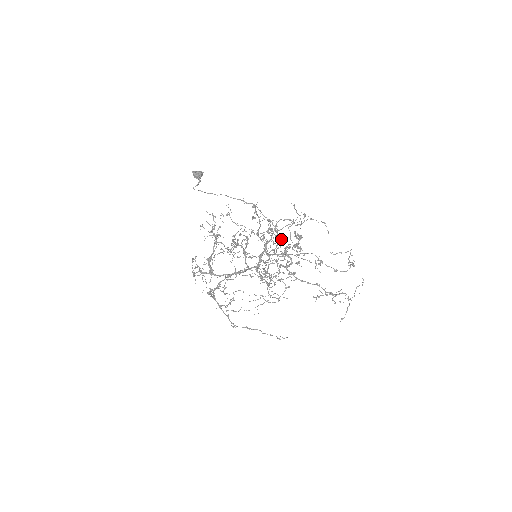
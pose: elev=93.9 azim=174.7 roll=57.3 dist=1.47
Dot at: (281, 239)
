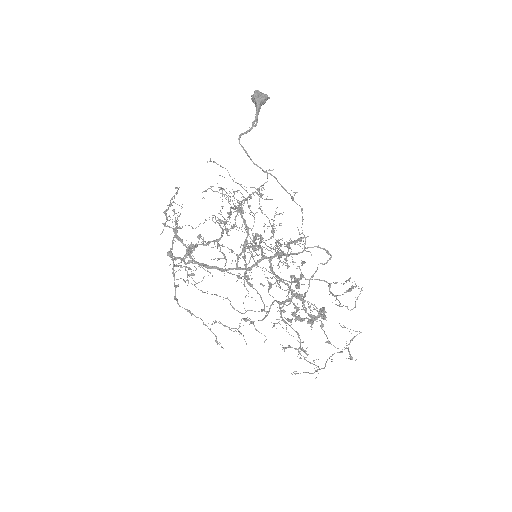
Dot at: (300, 297)
